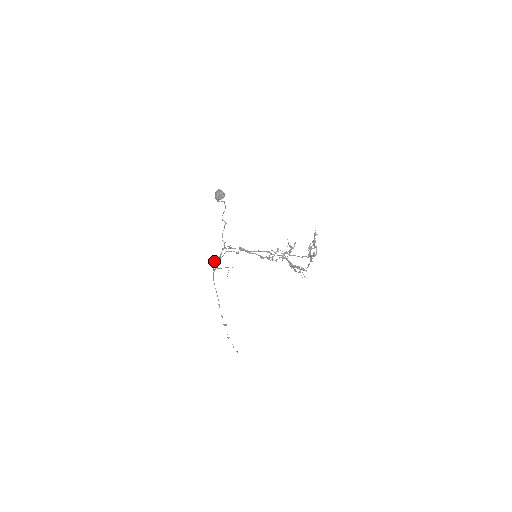
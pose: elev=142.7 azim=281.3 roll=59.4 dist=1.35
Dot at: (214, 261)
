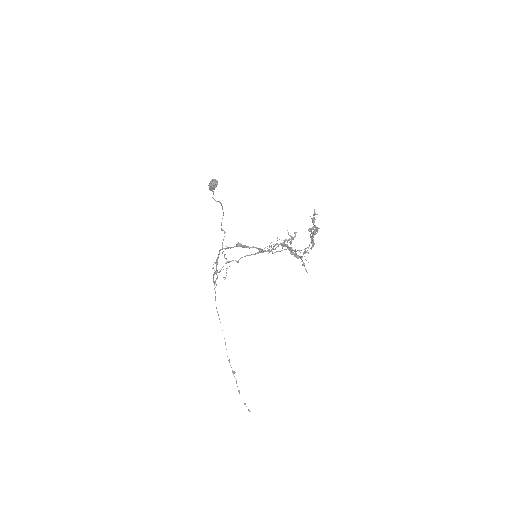
Dot at: (214, 274)
